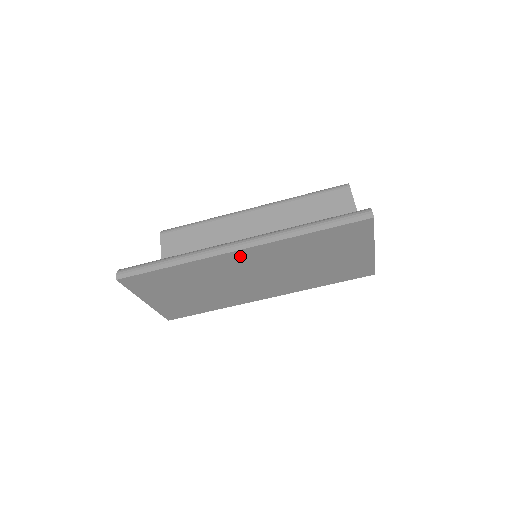
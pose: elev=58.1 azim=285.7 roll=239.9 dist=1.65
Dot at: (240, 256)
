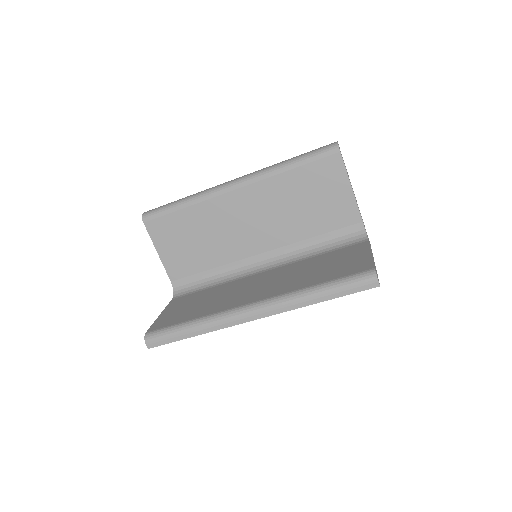
Dot at: occluded
